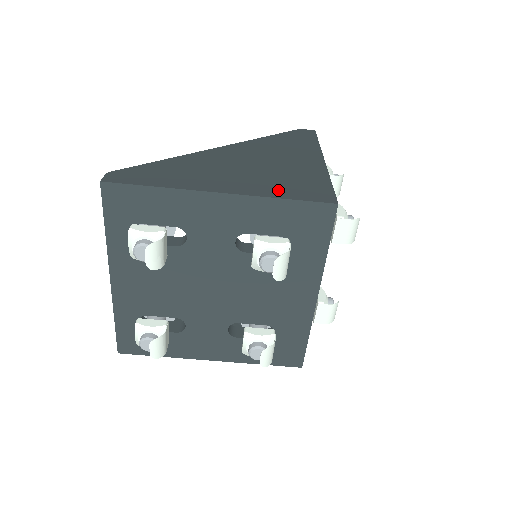
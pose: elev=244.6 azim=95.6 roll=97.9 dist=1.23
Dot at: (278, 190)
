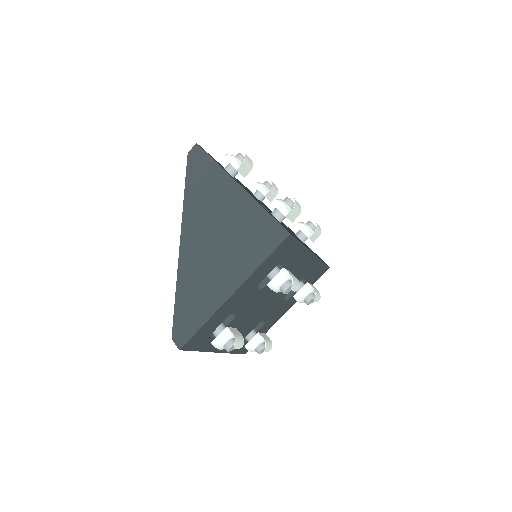
Dot at: (253, 256)
